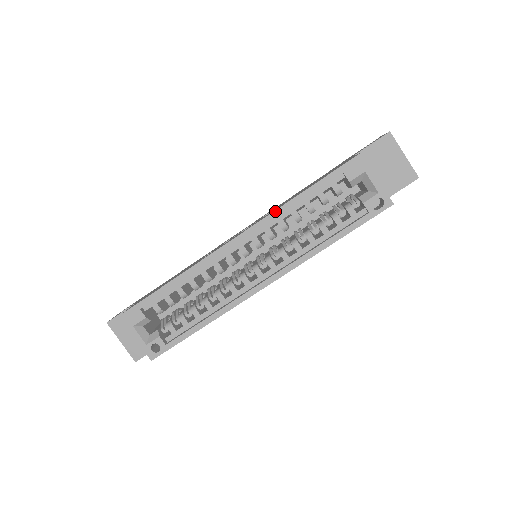
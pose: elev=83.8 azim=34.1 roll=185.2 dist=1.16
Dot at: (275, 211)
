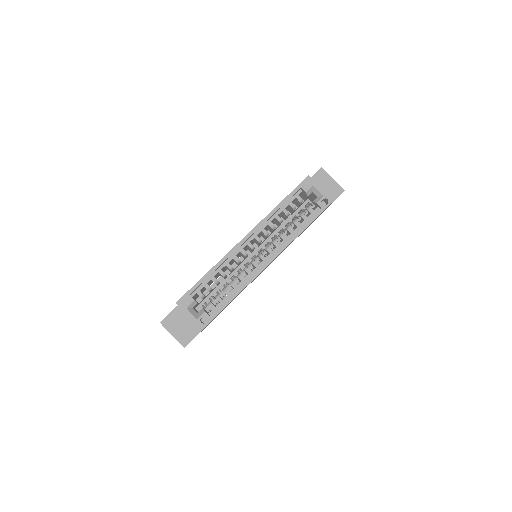
Dot at: (266, 217)
